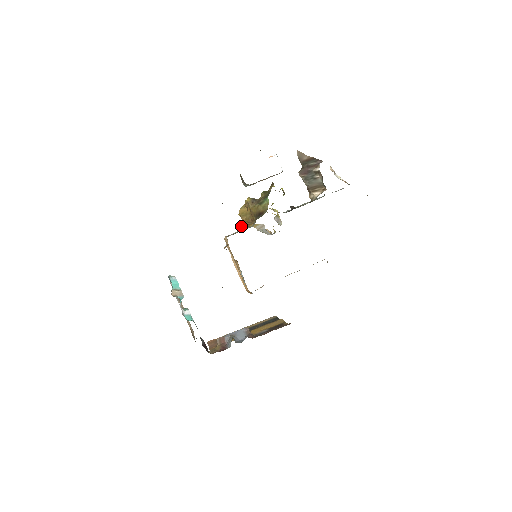
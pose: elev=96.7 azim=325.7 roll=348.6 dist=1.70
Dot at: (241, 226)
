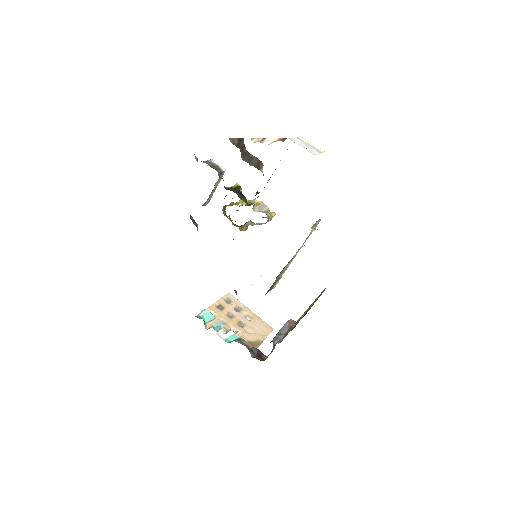
Dot at: (240, 230)
